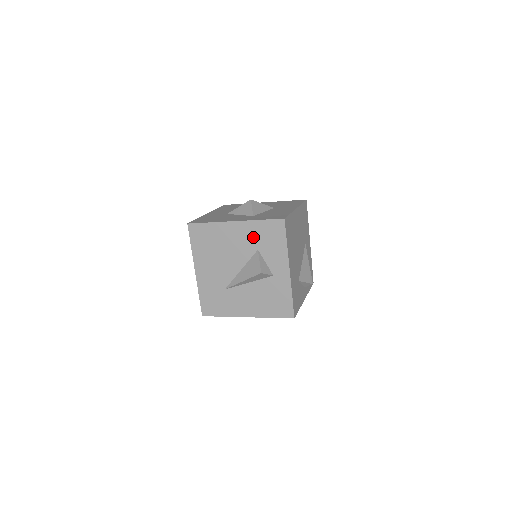
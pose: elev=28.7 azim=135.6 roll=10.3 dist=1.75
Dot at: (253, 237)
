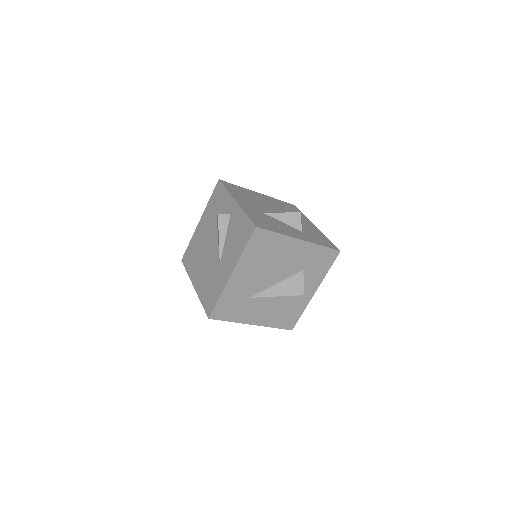
Dot at: (307, 258)
